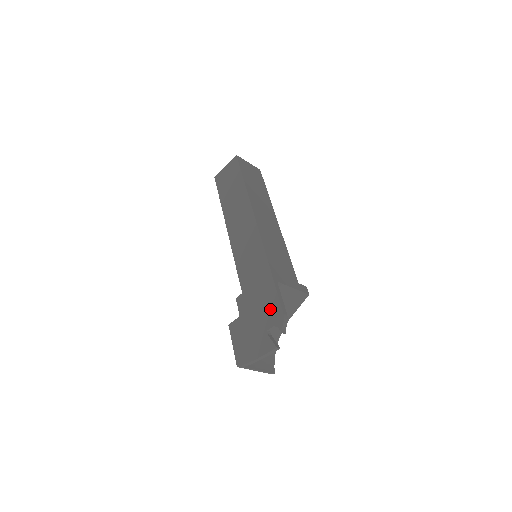
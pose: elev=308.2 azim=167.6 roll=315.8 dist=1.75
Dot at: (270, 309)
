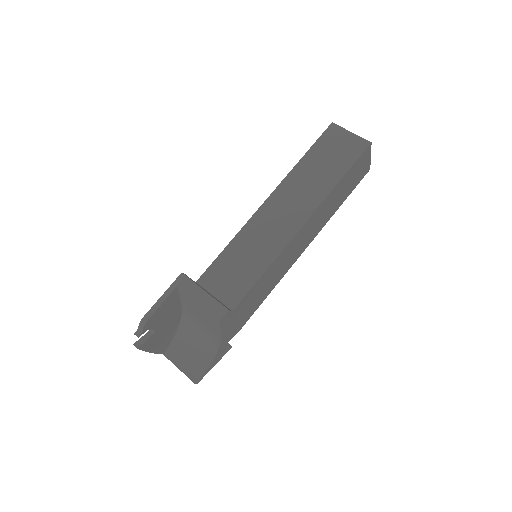
Dot at: occluded
